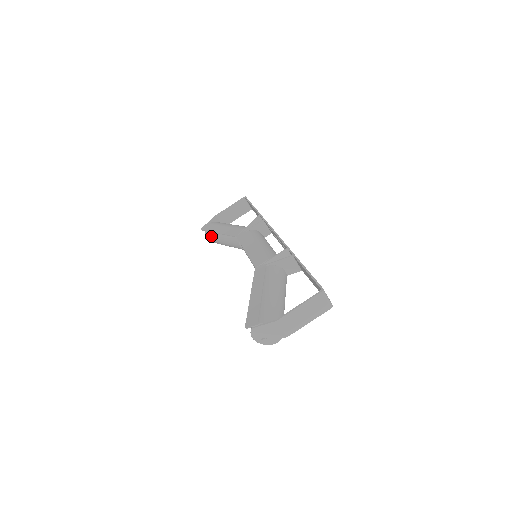
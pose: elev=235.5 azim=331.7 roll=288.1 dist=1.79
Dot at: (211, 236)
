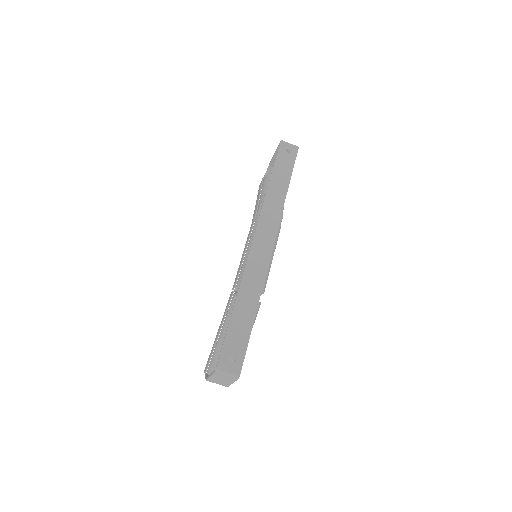
Dot at: occluded
